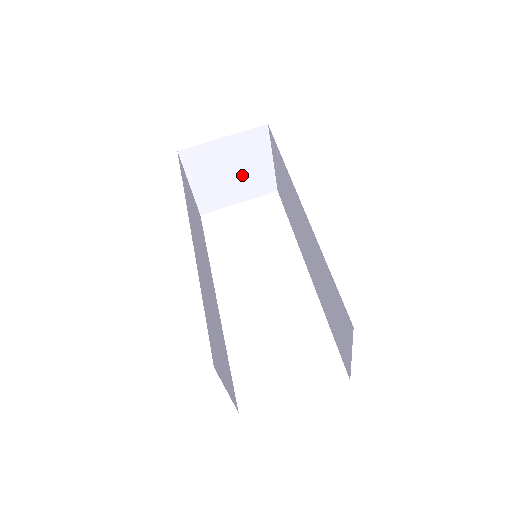
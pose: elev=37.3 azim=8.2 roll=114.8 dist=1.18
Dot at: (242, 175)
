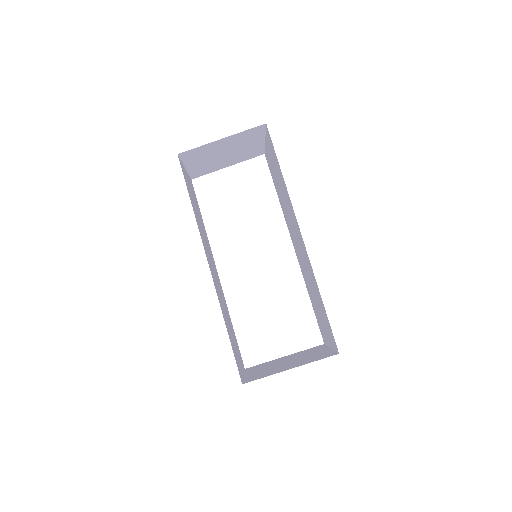
Dot at: (234, 153)
